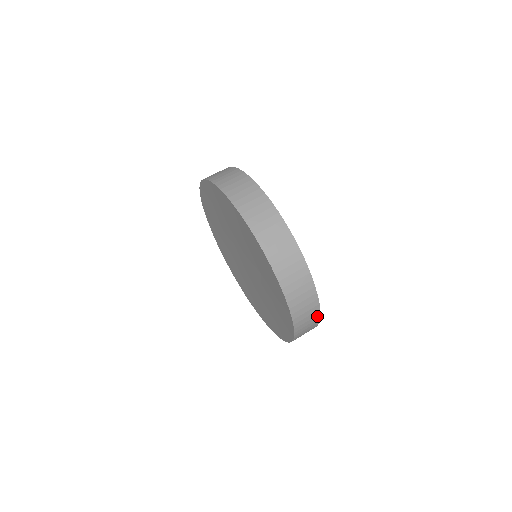
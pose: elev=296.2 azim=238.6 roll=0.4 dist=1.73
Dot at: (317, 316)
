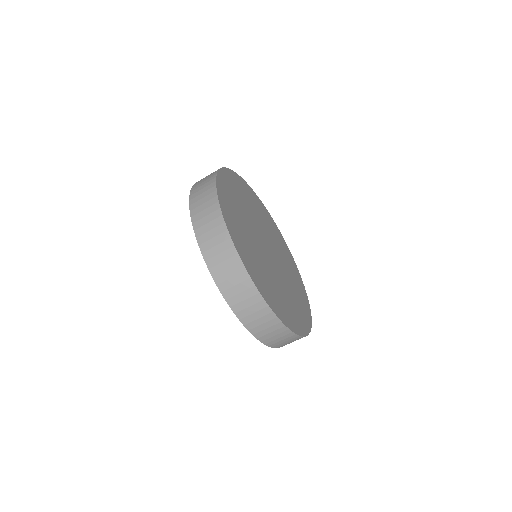
Dot at: occluded
